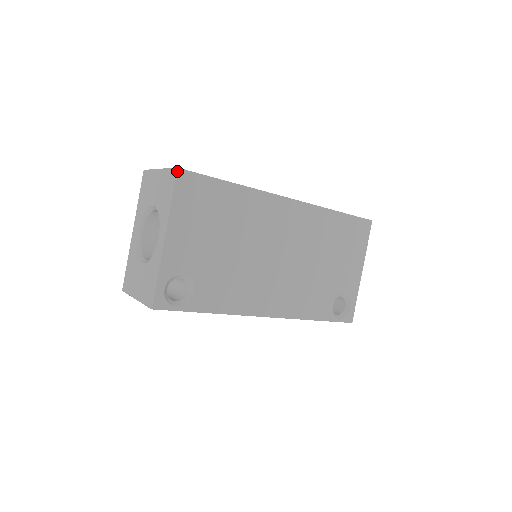
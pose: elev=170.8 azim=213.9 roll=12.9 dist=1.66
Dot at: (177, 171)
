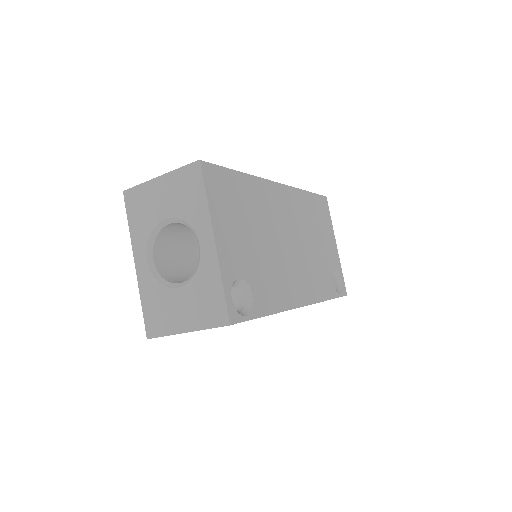
Dot at: (200, 163)
